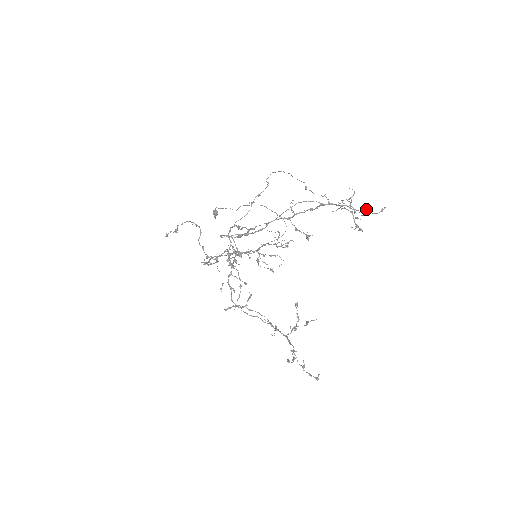
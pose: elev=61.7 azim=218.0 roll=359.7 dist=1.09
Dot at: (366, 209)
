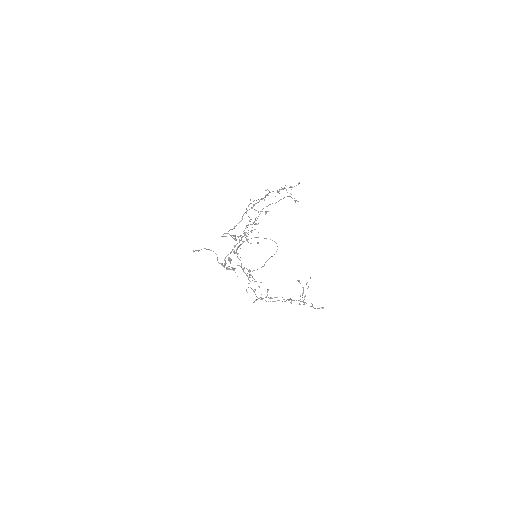
Dot at: (291, 186)
